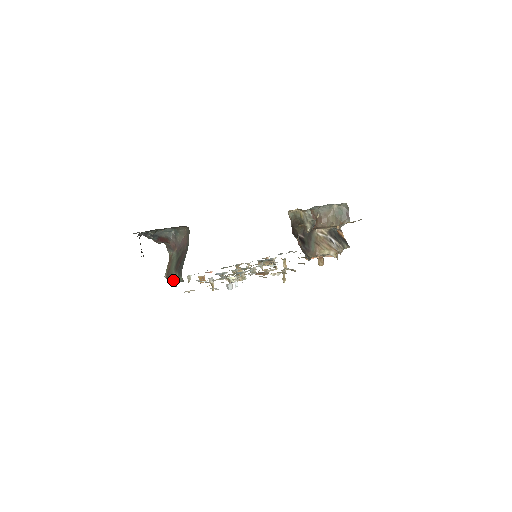
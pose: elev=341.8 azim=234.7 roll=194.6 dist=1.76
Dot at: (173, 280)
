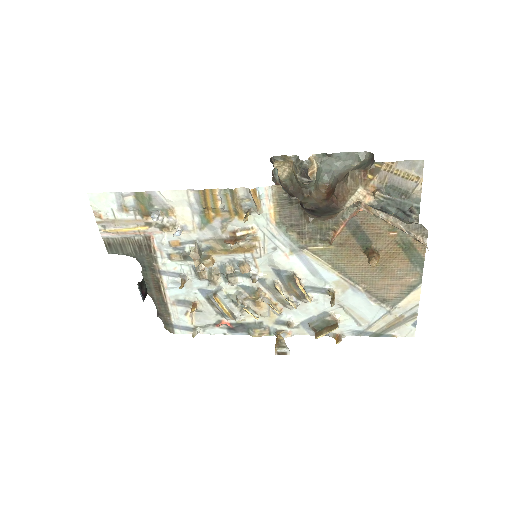
Dot at: (147, 291)
